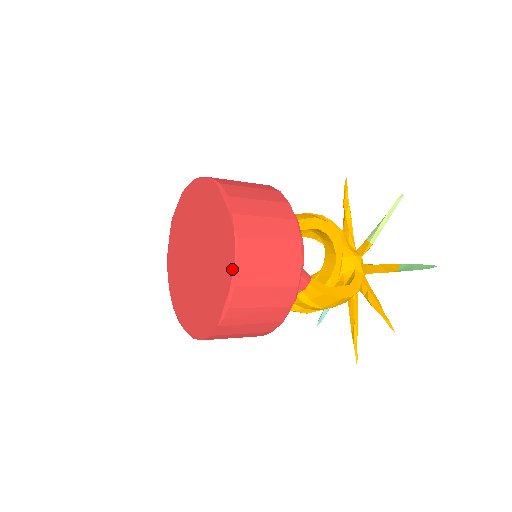
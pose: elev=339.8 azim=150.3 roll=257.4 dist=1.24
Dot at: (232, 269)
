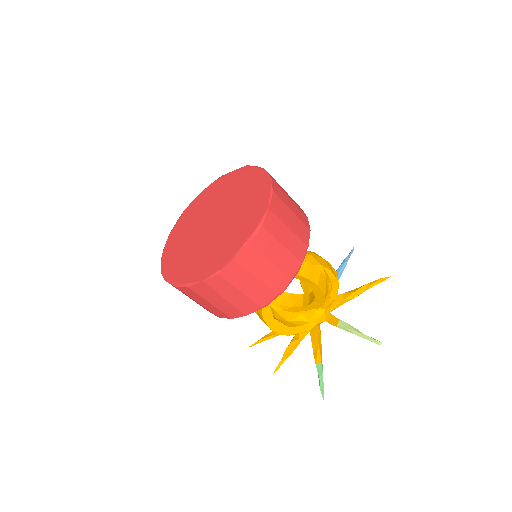
Dot at: (197, 280)
